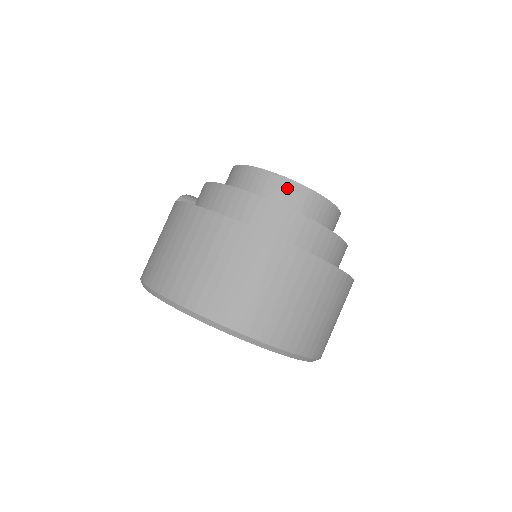
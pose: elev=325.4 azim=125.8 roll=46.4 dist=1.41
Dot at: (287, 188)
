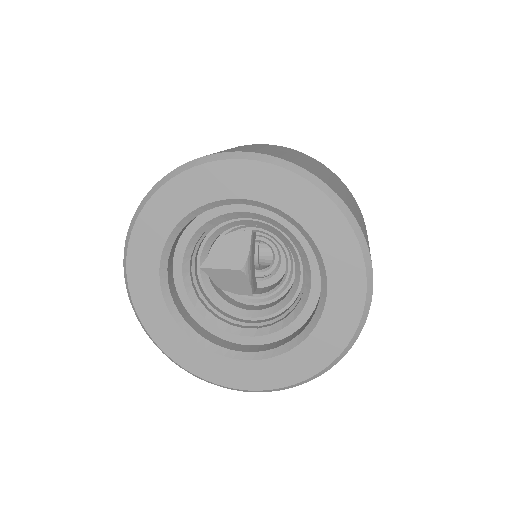
Dot at: occluded
